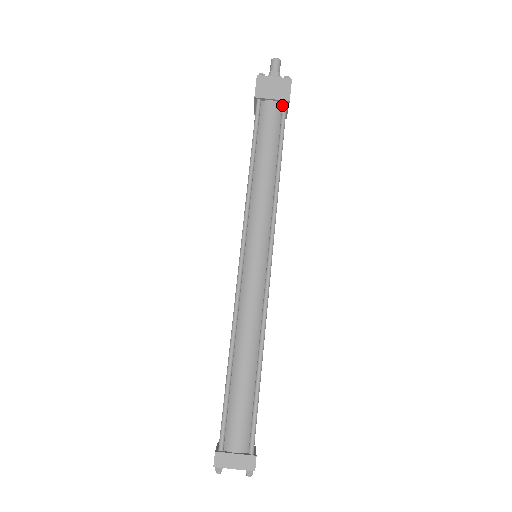
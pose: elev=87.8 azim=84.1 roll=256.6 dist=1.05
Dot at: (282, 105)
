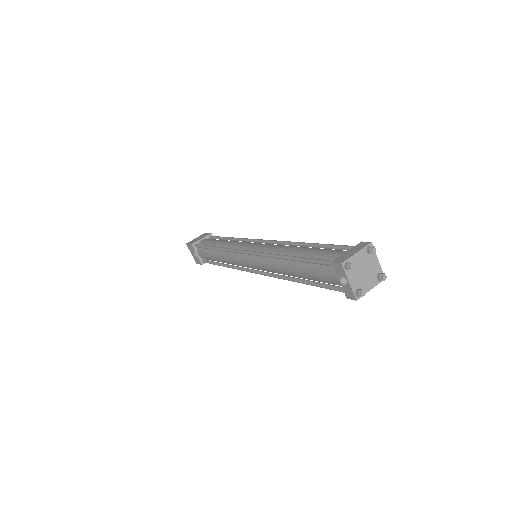
Dot at: (209, 238)
